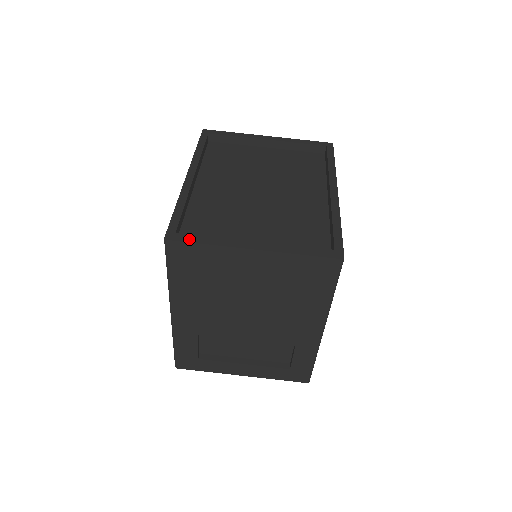
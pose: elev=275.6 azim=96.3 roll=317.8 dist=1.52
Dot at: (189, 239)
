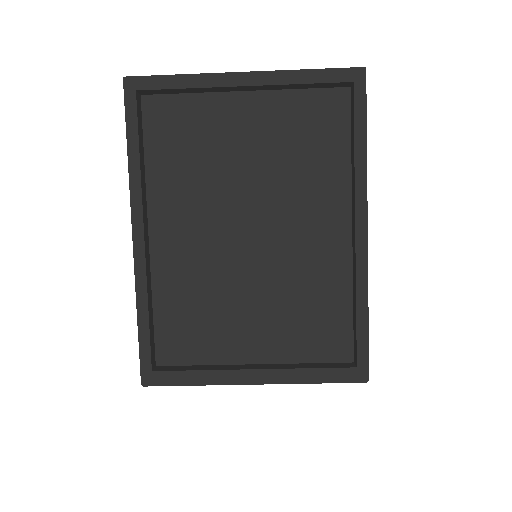
Dot at: (171, 381)
